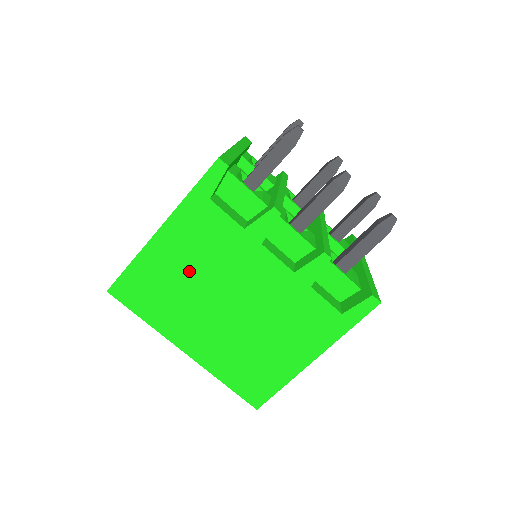
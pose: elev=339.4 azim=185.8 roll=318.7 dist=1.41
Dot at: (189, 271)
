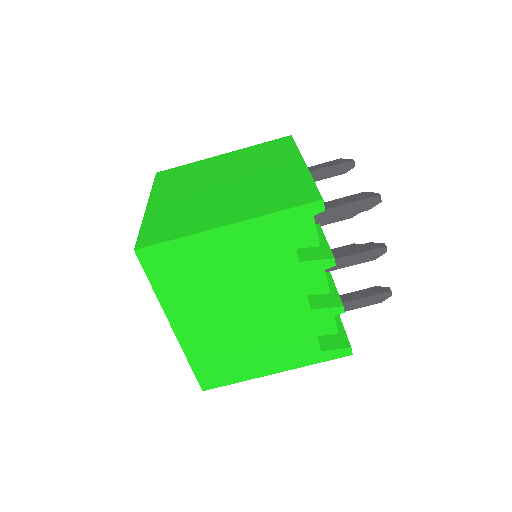
Dot at: (228, 270)
